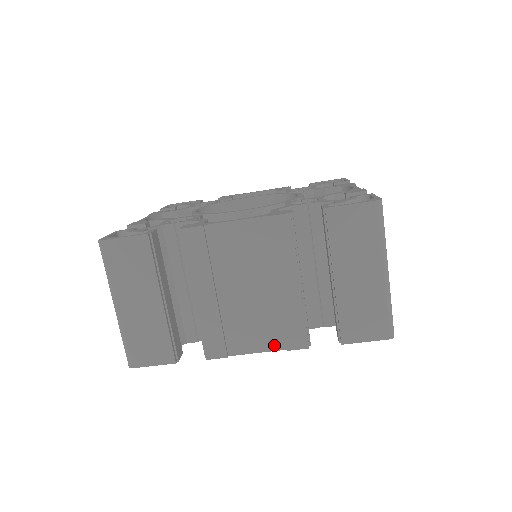
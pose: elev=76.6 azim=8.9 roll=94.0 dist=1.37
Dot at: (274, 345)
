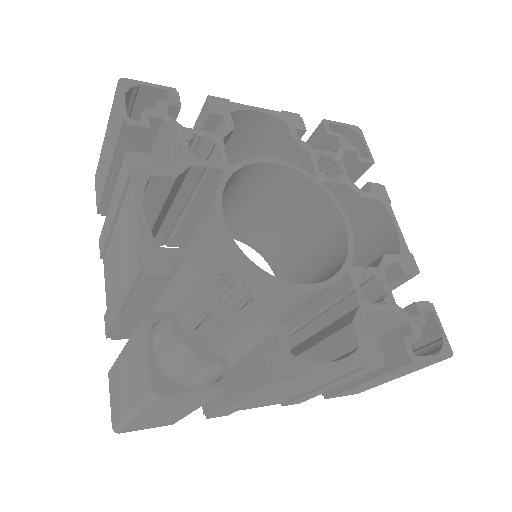
Dot at: (274, 404)
